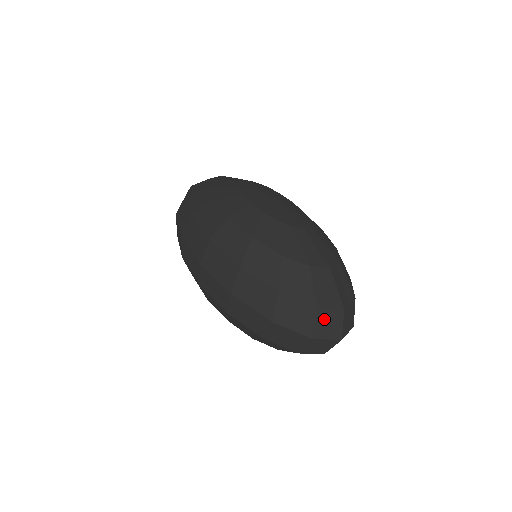
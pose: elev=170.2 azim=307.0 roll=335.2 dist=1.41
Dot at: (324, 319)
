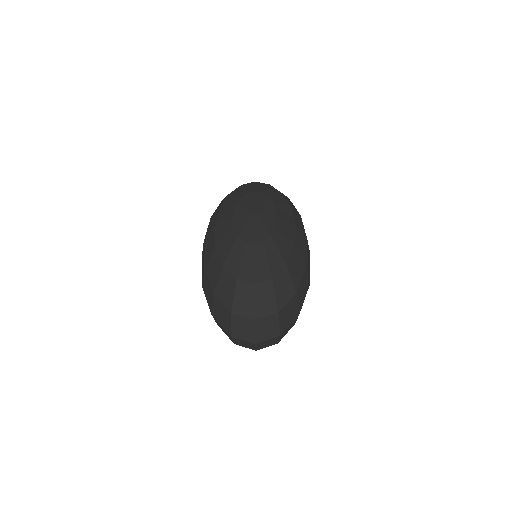
Dot at: (239, 324)
